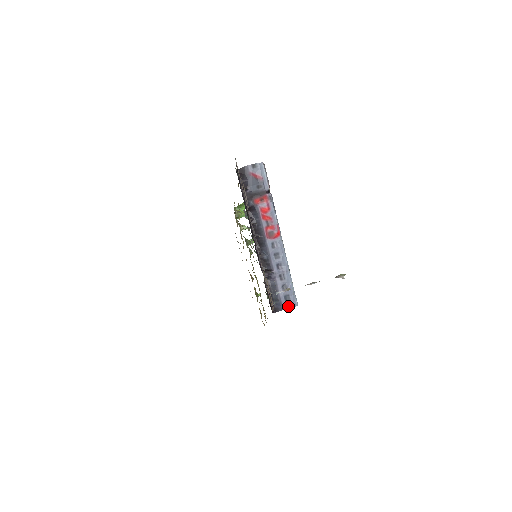
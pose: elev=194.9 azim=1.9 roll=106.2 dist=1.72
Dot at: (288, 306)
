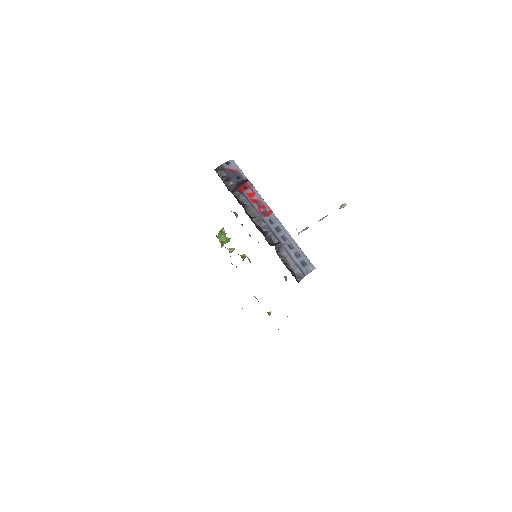
Dot at: (308, 271)
